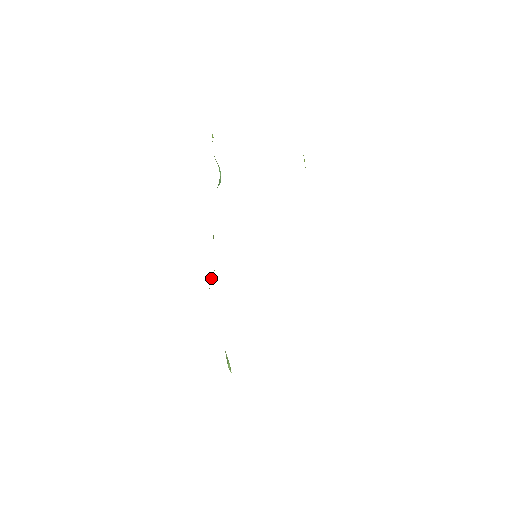
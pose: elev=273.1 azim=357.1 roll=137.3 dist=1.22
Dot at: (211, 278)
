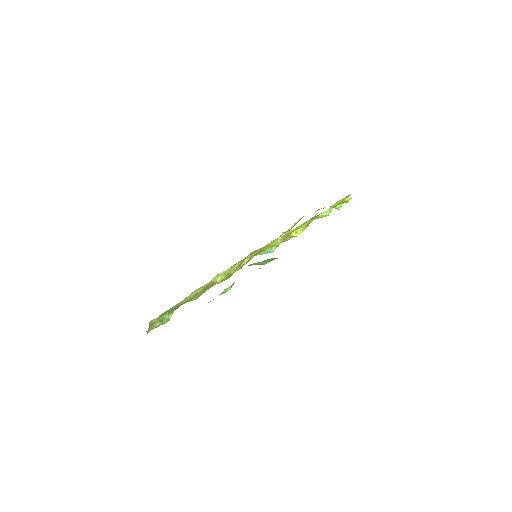
Dot at: occluded
